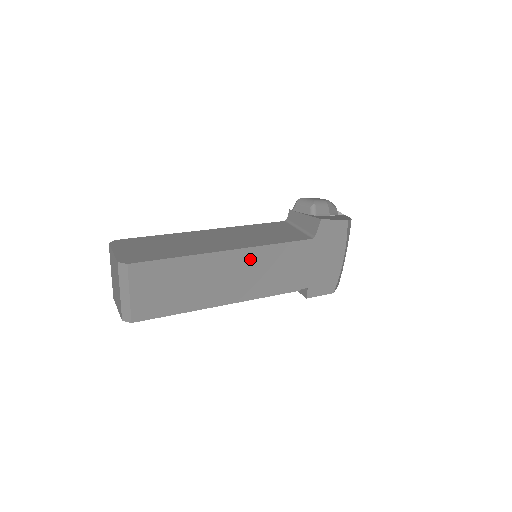
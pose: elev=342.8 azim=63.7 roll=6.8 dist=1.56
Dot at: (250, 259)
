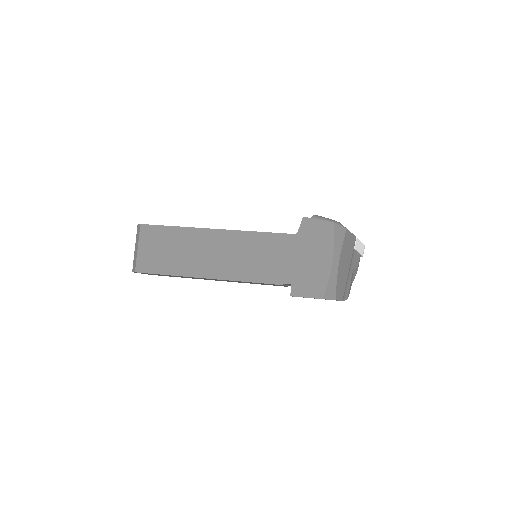
Dot at: (233, 241)
